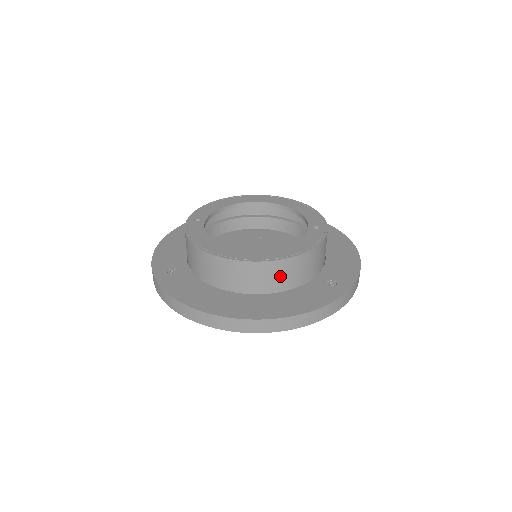
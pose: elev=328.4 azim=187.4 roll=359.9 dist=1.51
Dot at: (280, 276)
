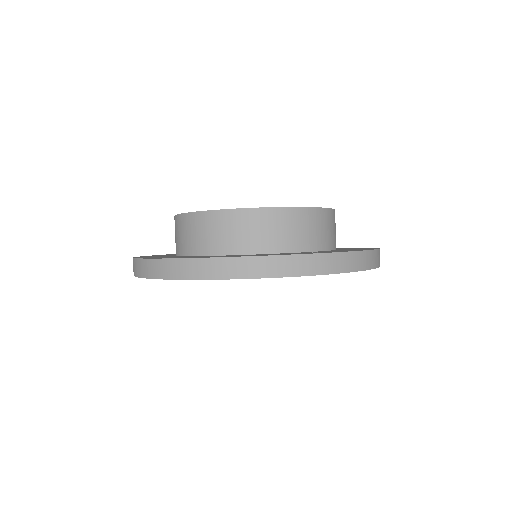
Dot at: (241, 232)
